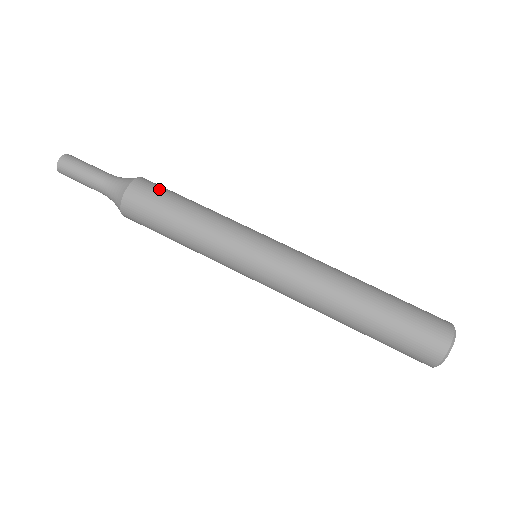
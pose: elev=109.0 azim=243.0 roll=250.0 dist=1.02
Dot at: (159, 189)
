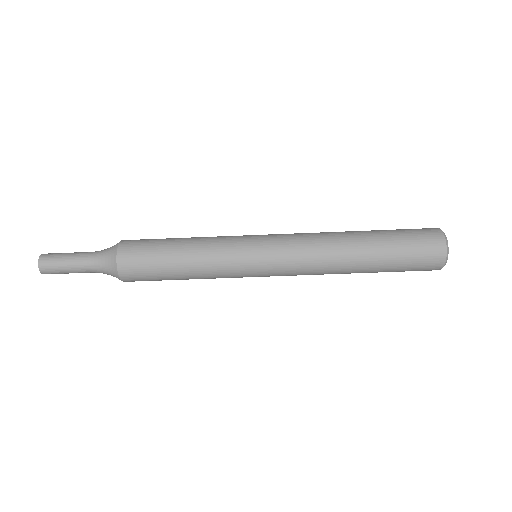
Dot at: (143, 255)
